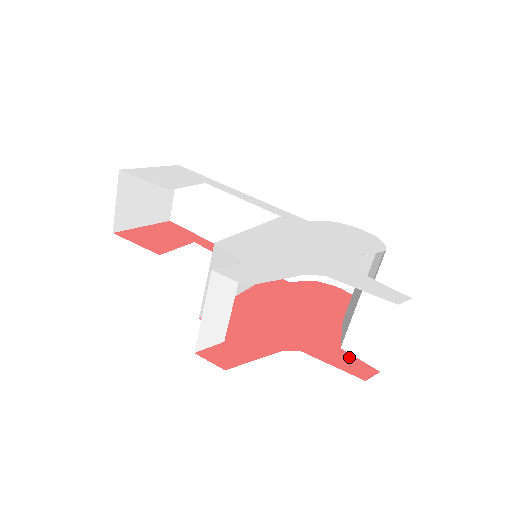
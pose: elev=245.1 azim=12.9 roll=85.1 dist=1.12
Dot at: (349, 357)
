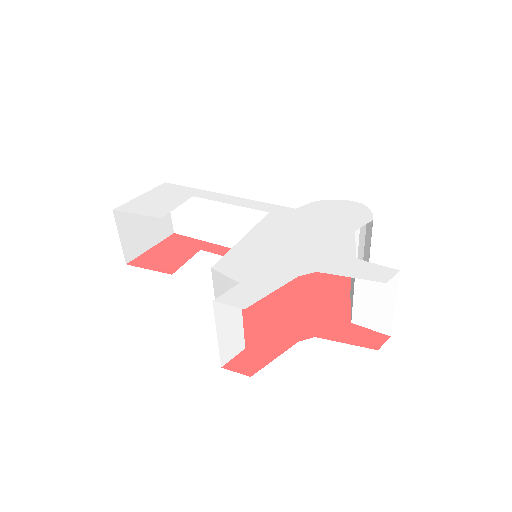
Dot at: (360, 330)
